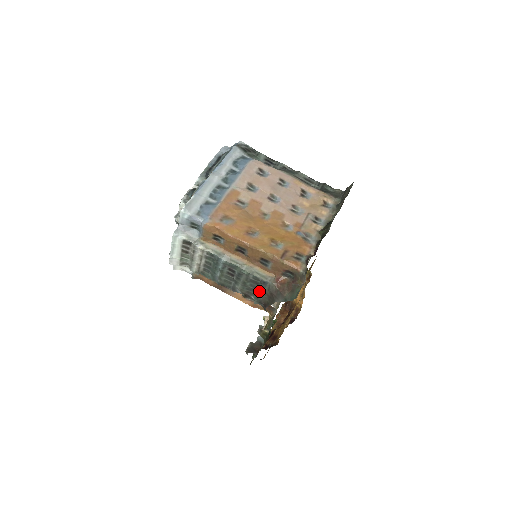
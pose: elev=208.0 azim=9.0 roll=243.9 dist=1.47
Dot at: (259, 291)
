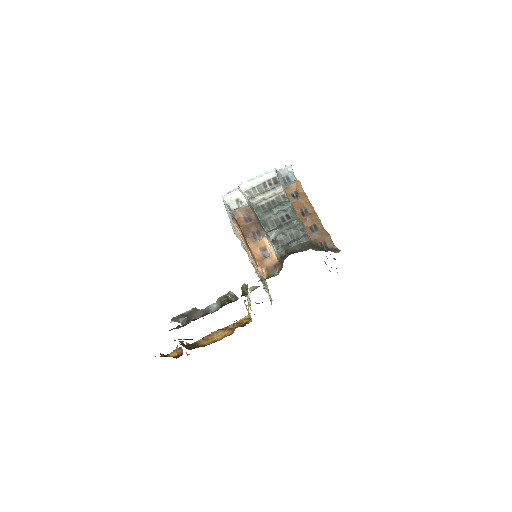
Dot at: (294, 242)
